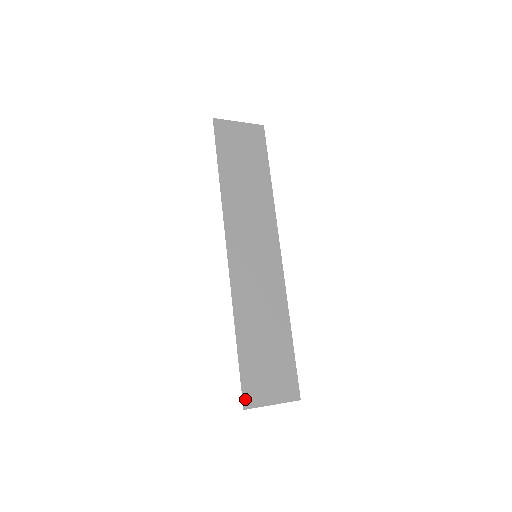
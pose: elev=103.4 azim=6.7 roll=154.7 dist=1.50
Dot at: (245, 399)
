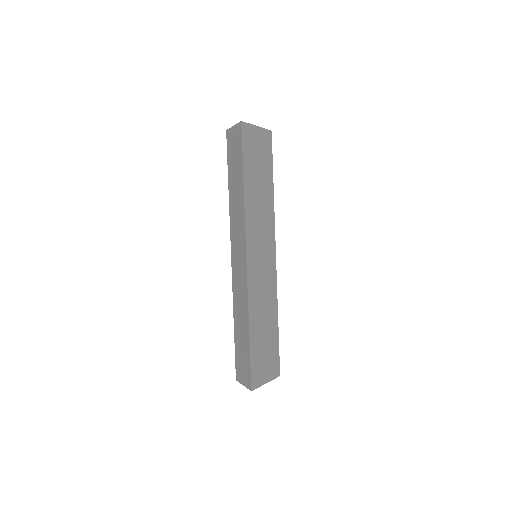
Dot at: (252, 382)
